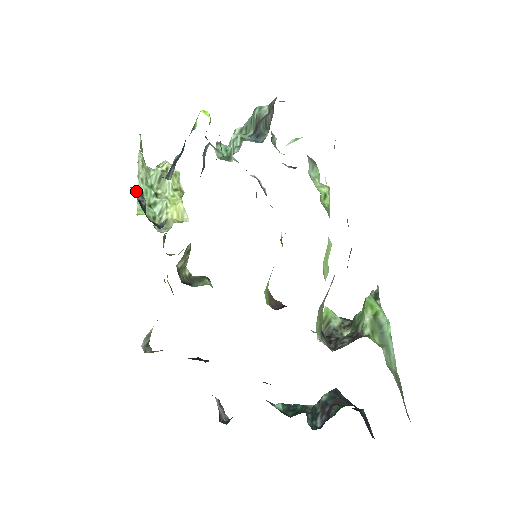
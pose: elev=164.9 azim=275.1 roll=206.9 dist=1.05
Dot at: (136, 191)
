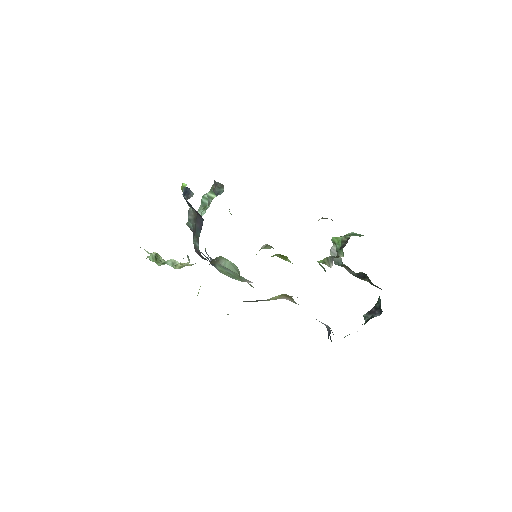
Dot at: occluded
